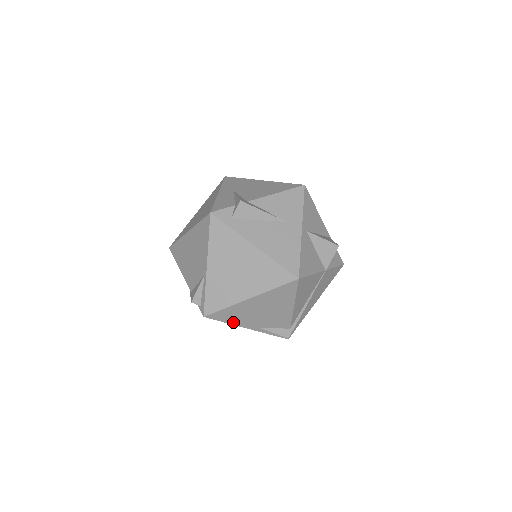
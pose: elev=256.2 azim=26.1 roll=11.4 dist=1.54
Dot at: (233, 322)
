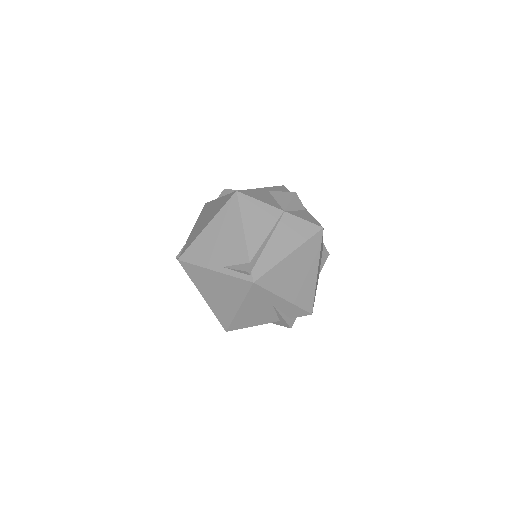
Dot at: (200, 263)
